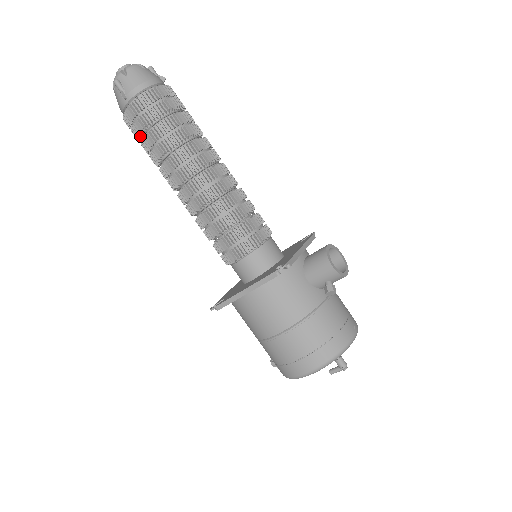
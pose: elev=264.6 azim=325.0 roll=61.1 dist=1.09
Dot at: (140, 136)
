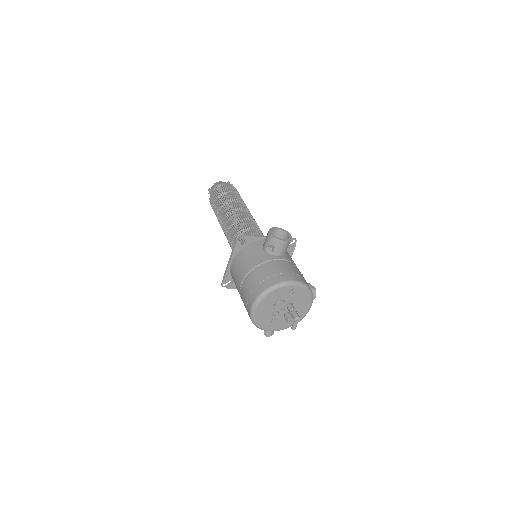
Dot at: occluded
